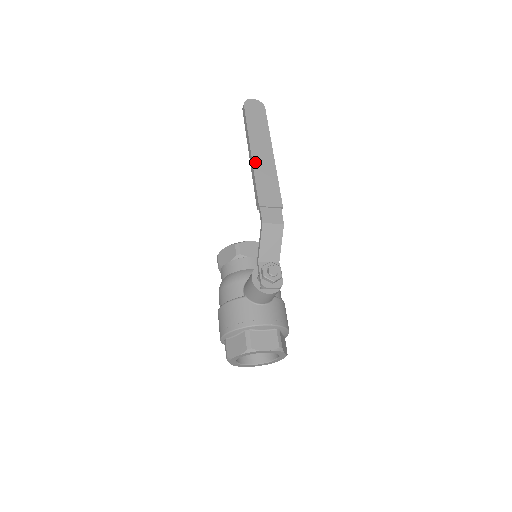
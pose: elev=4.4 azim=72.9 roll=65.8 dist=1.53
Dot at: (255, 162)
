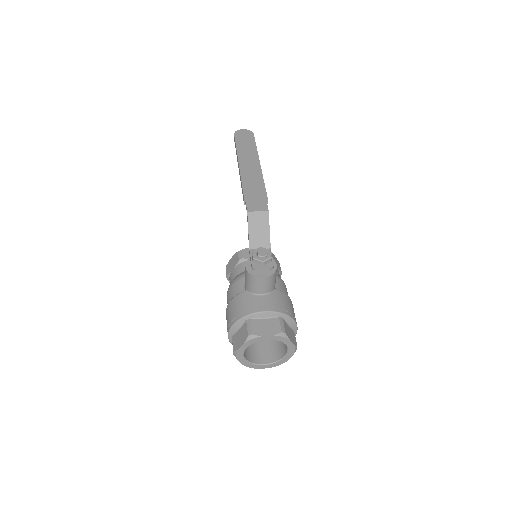
Dot at: (242, 170)
